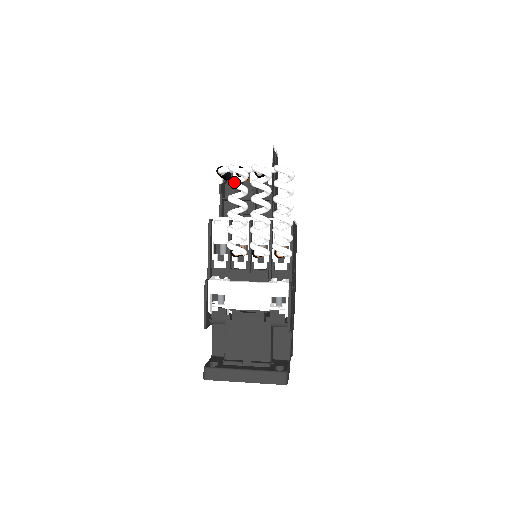
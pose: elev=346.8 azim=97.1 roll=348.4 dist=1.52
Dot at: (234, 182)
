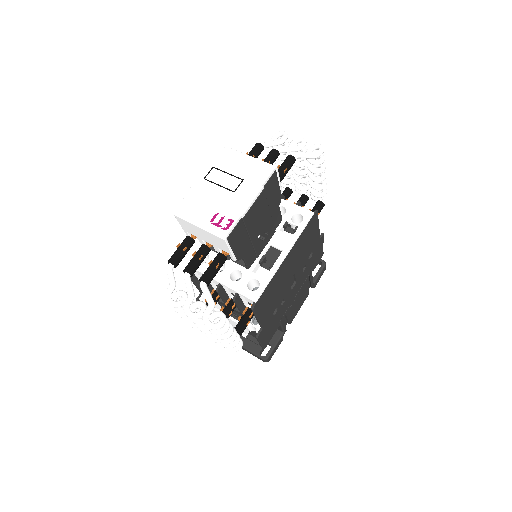
Dot at: (172, 308)
